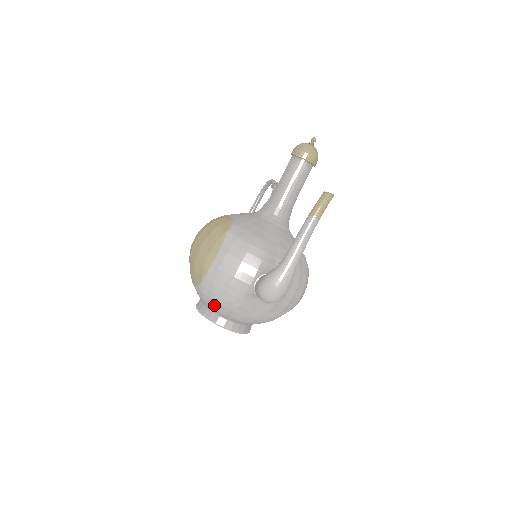
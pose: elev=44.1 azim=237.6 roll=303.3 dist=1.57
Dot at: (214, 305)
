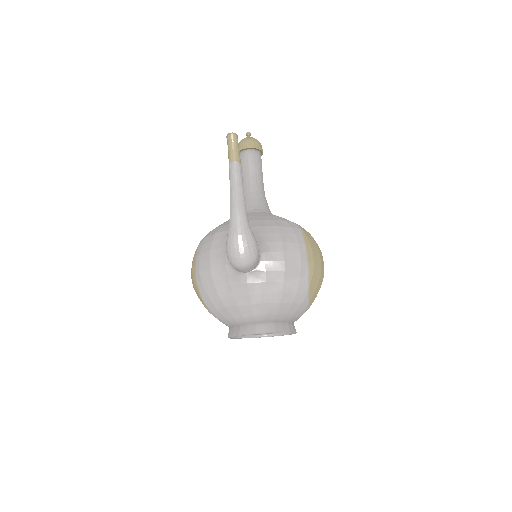
Dot at: (224, 315)
